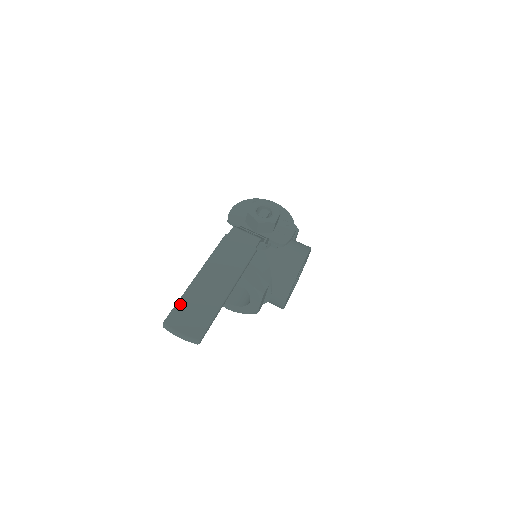
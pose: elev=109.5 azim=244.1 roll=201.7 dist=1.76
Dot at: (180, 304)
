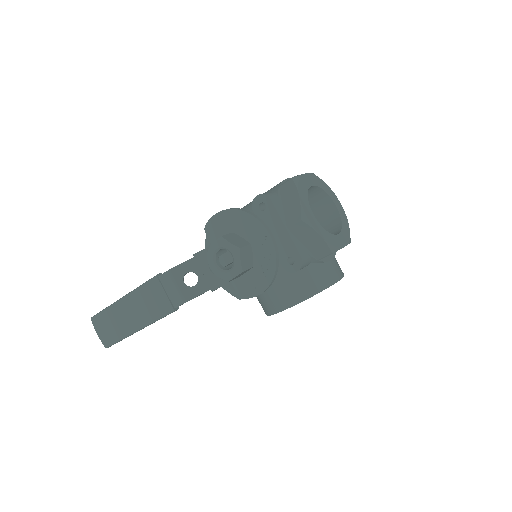
Dot at: (103, 314)
